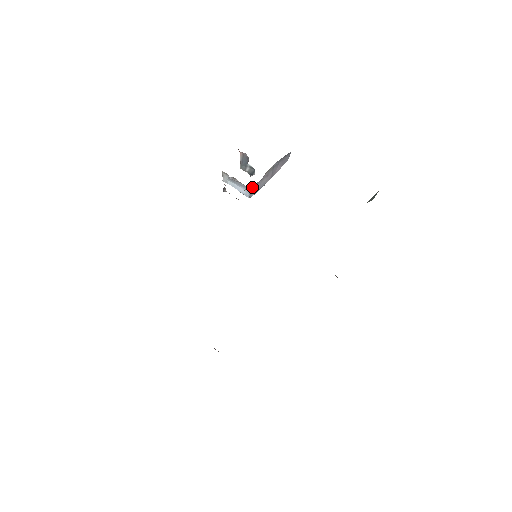
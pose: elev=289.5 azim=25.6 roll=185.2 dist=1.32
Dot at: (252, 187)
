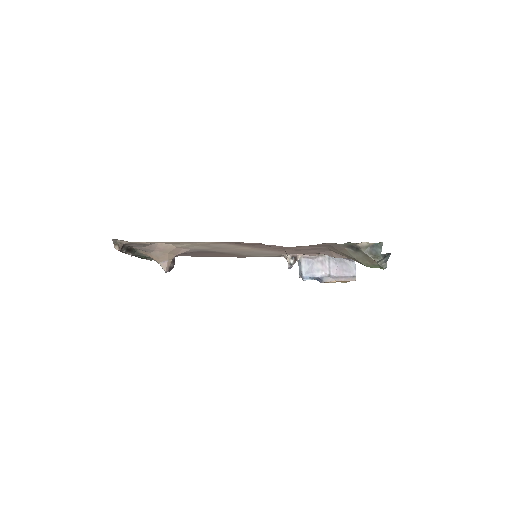
Dot at: (303, 260)
